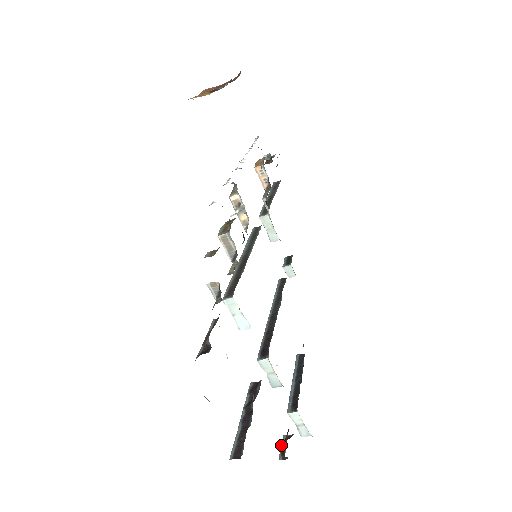
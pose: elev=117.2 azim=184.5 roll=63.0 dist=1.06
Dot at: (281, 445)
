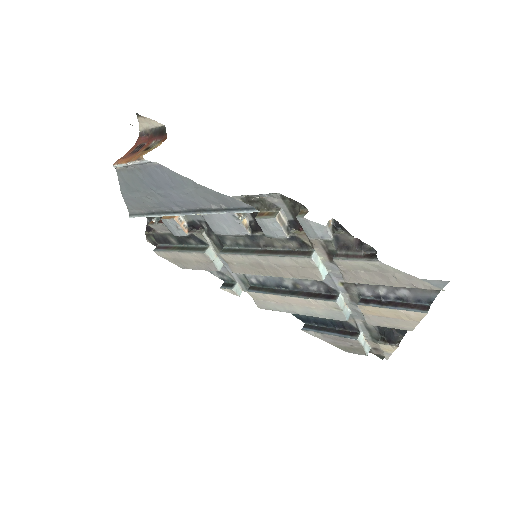
Dot at: (386, 344)
